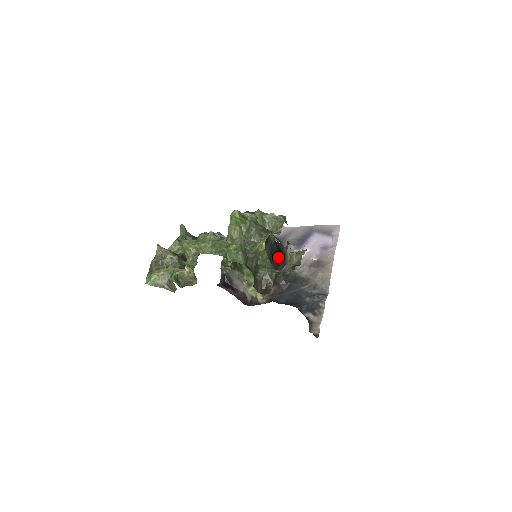
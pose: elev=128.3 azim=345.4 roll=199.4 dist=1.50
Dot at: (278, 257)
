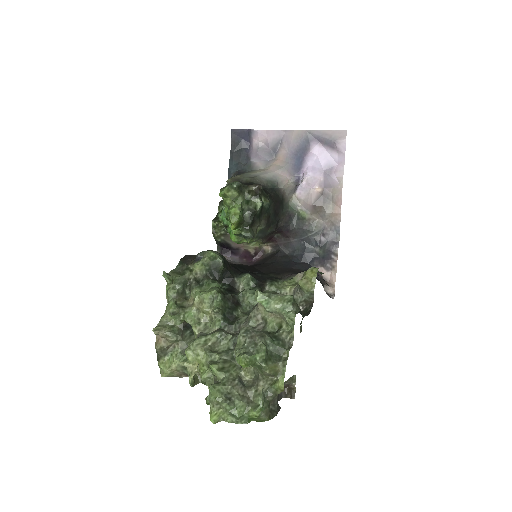
Dot at: (276, 211)
